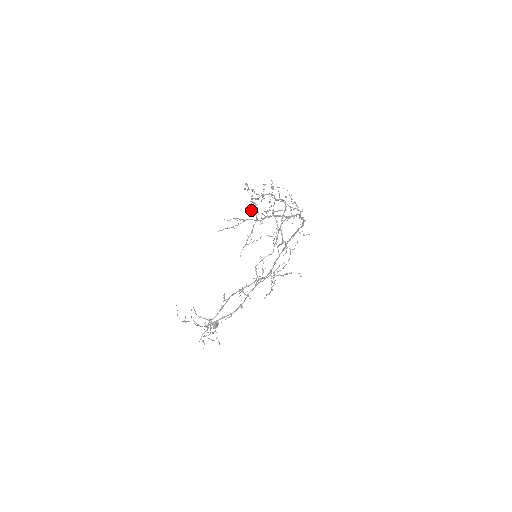
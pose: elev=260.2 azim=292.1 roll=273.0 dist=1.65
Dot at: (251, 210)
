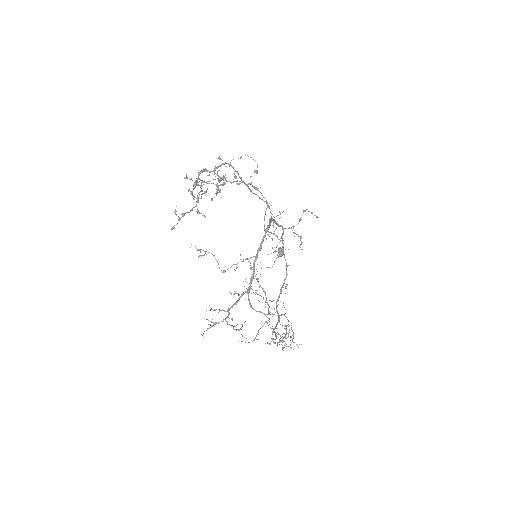
Dot at: occluded
